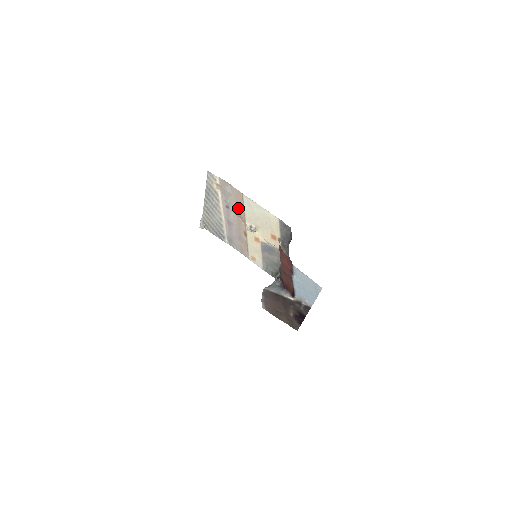
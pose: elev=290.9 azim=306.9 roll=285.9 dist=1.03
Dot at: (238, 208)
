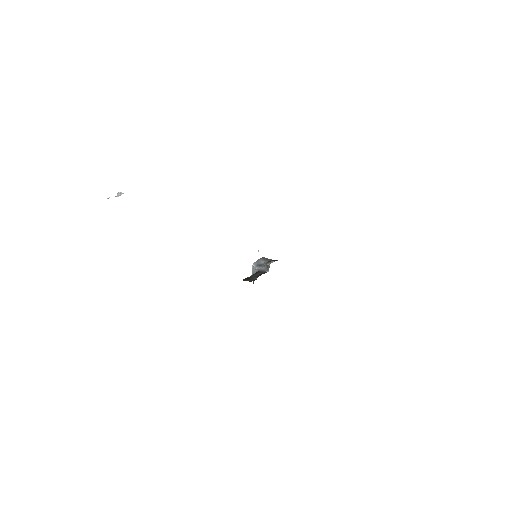
Dot at: occluded
